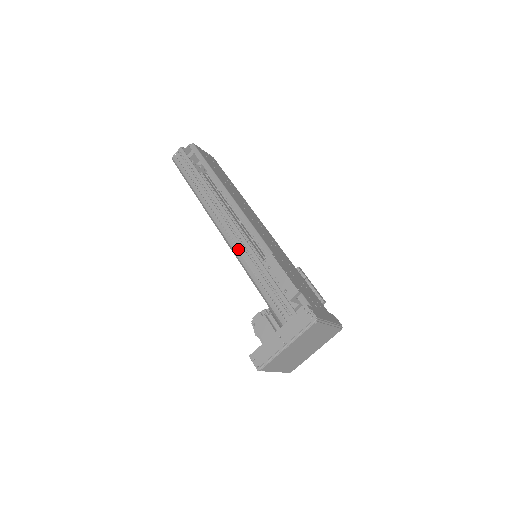
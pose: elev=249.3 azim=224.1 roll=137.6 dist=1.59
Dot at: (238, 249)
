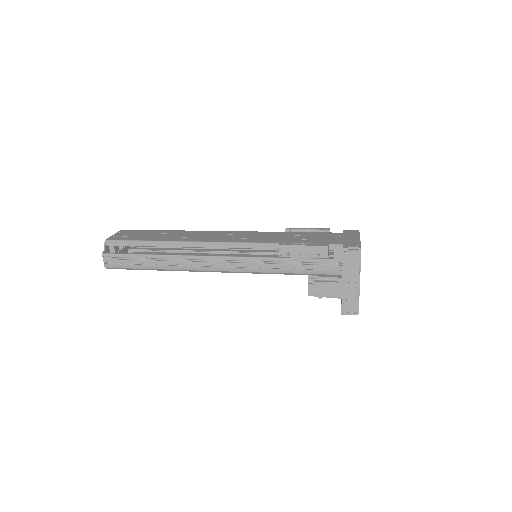
Dot at: (249, 268)
